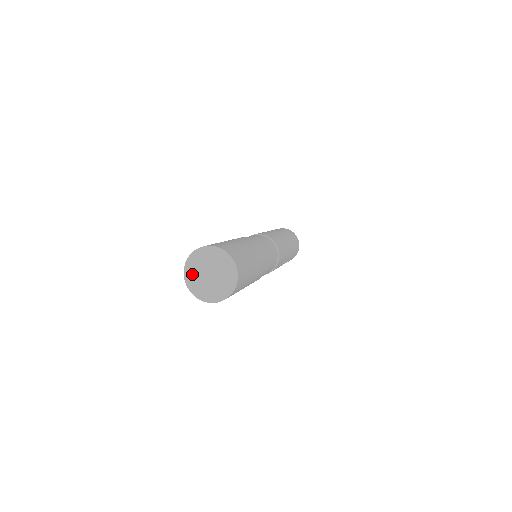
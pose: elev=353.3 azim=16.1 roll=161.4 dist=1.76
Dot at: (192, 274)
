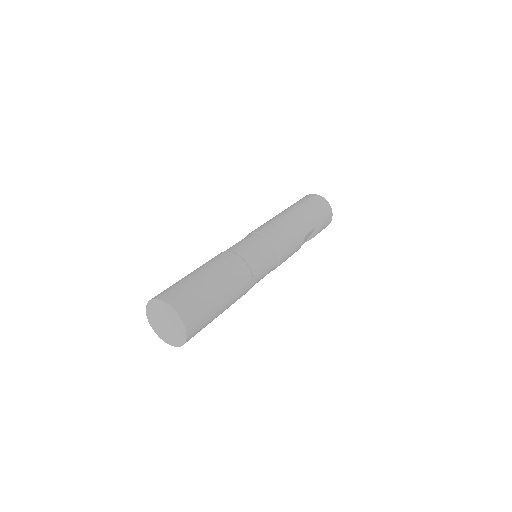
Dot at: (157, 329)
